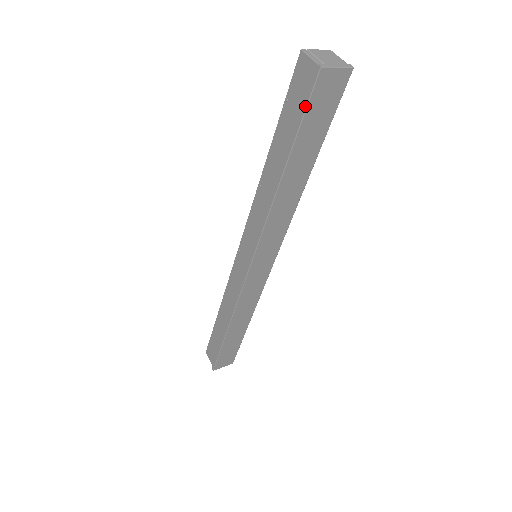
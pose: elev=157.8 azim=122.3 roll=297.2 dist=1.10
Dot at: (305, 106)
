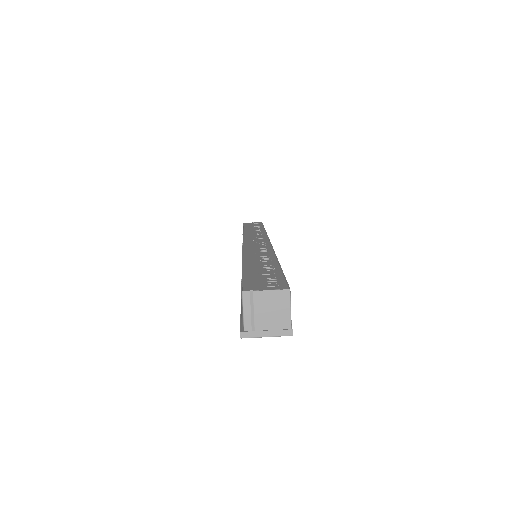
Dot at: occluded
